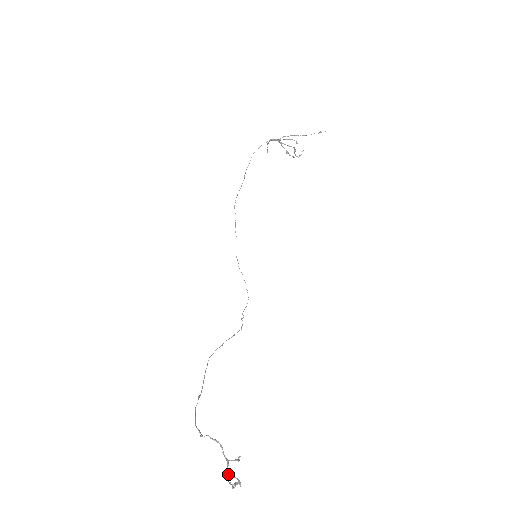
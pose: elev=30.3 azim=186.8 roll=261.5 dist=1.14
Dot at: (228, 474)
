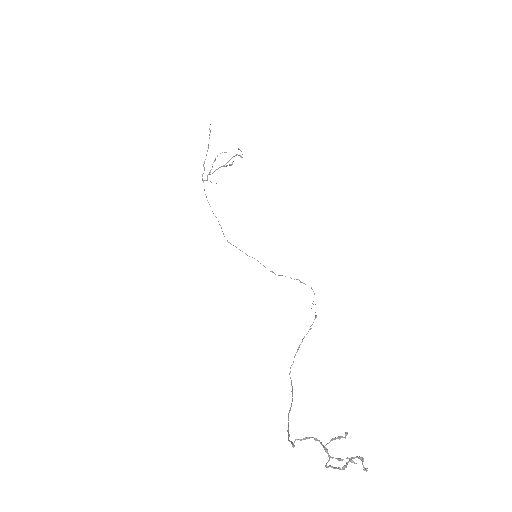
Dot at: occluded
